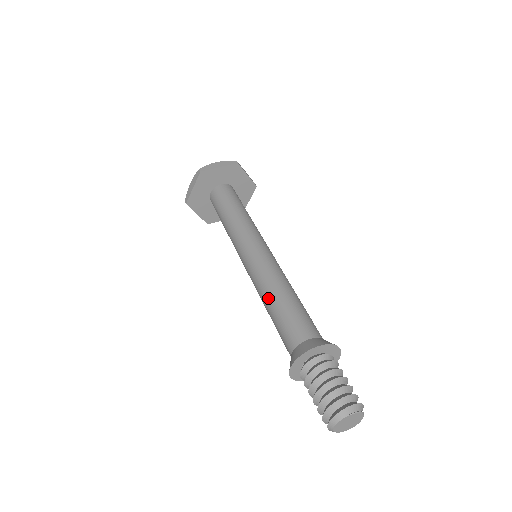
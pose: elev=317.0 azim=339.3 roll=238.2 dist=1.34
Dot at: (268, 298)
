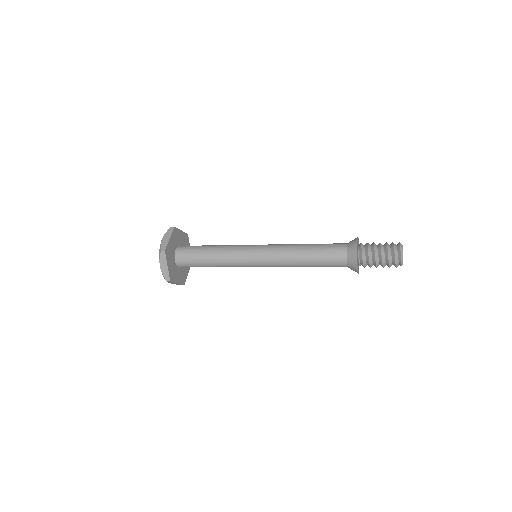
Dot at: (301, 247)
